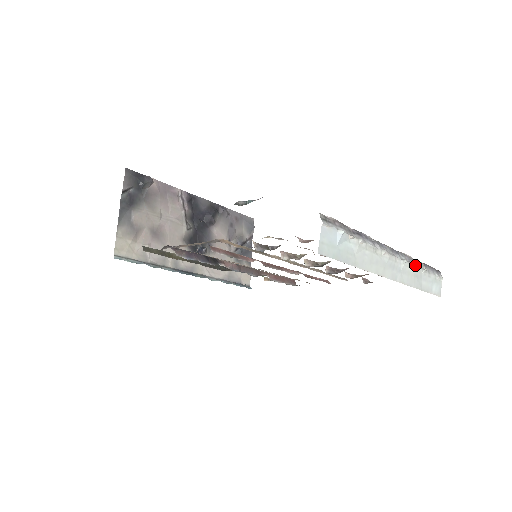
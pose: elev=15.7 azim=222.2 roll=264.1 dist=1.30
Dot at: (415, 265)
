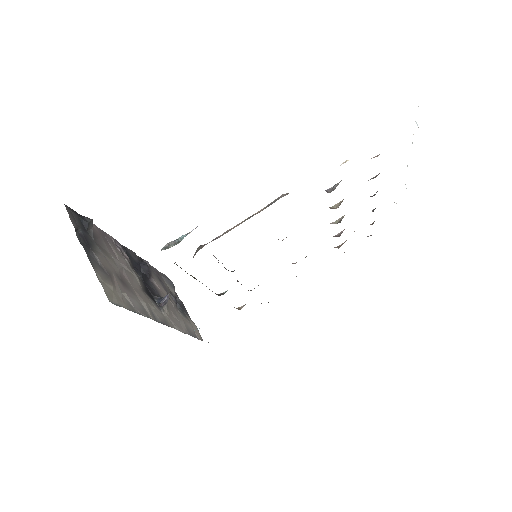
Dot at: occluded
